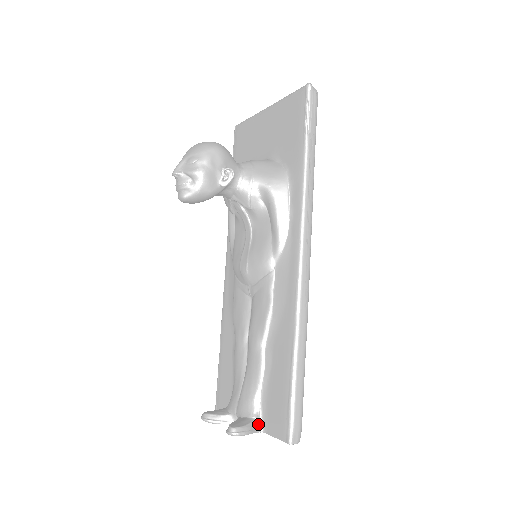
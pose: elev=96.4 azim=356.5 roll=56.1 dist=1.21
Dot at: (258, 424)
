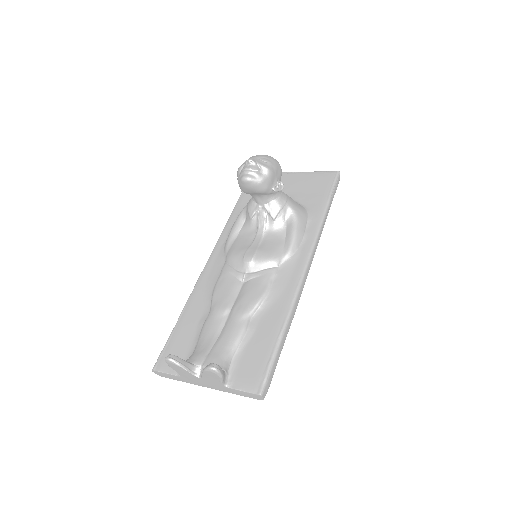
Dot at: (225, 378)
